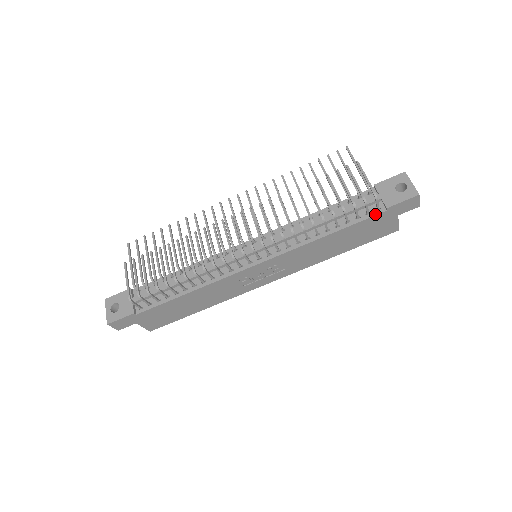
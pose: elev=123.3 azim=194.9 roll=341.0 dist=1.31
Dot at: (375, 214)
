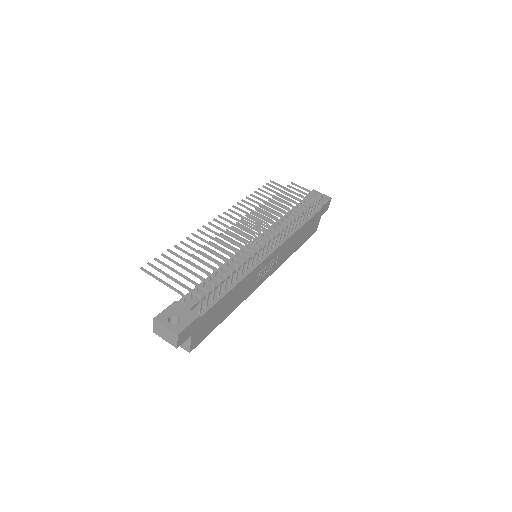
Dot at: (317, 212)
